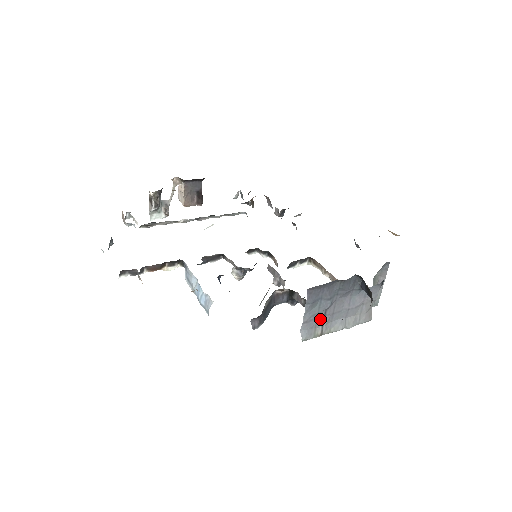
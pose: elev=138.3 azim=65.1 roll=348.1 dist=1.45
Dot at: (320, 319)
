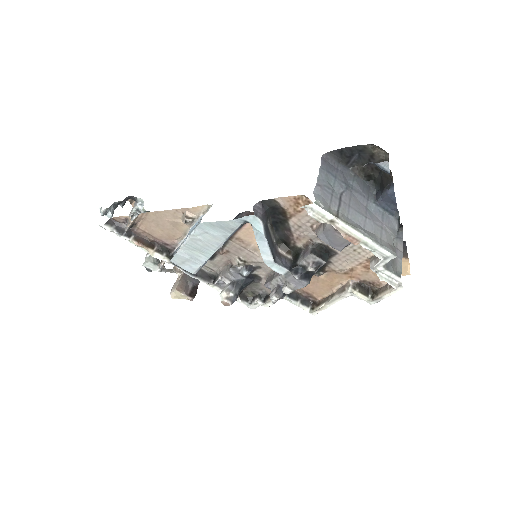
Dot at: (335, 201)
